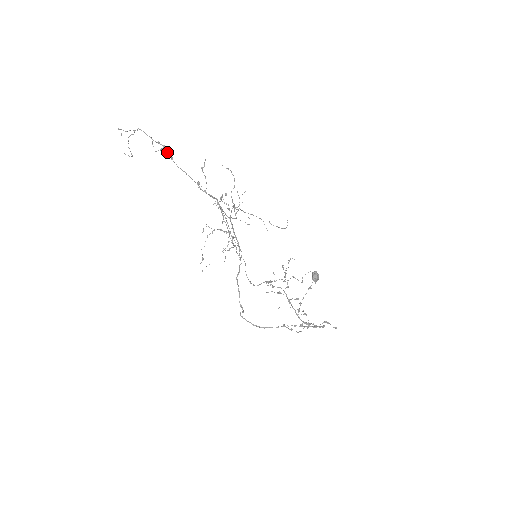
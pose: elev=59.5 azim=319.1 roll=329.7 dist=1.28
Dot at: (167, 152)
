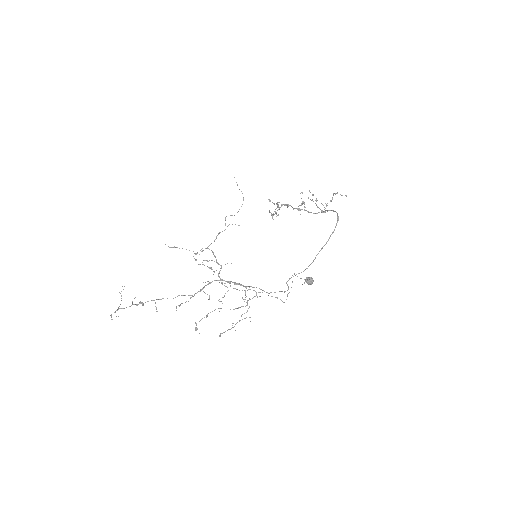
Dot at: occluded
